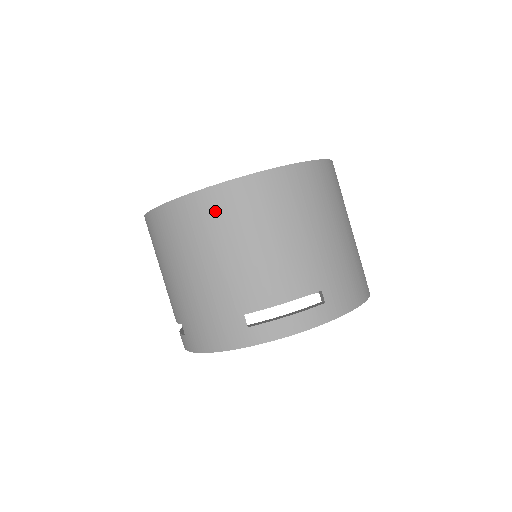
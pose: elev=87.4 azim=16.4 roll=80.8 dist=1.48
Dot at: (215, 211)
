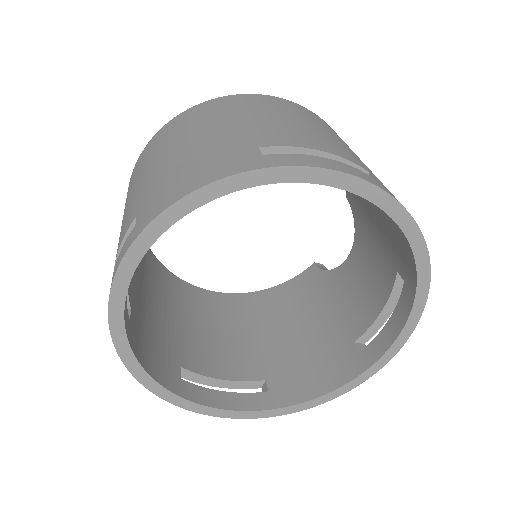
Dot at: (240, 102)
